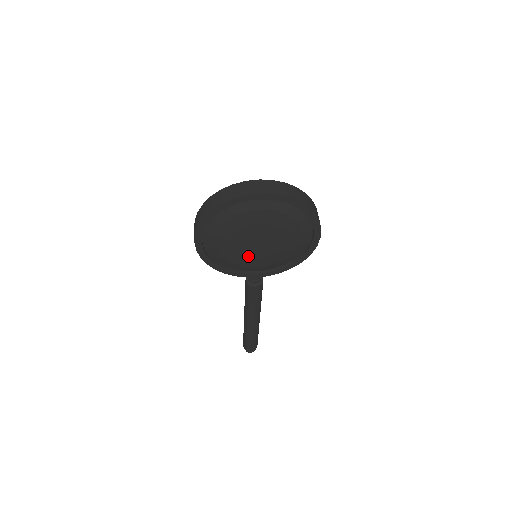
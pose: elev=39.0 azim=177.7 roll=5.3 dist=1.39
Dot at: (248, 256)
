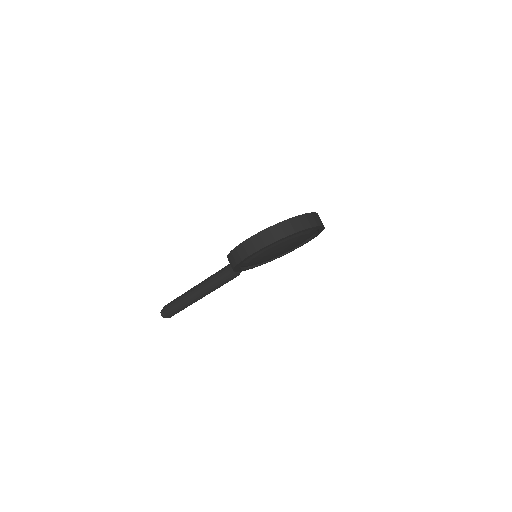
Dot at: (263, 260)
